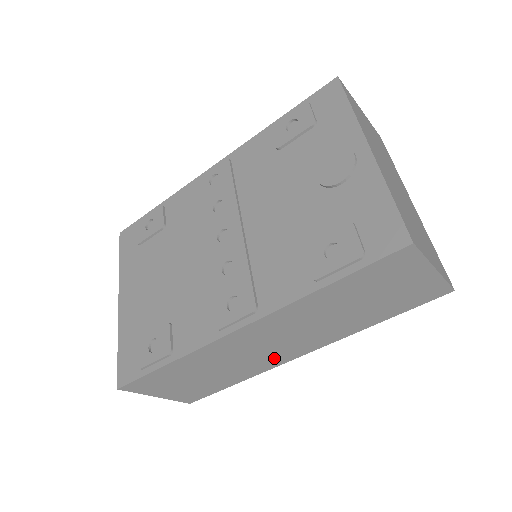
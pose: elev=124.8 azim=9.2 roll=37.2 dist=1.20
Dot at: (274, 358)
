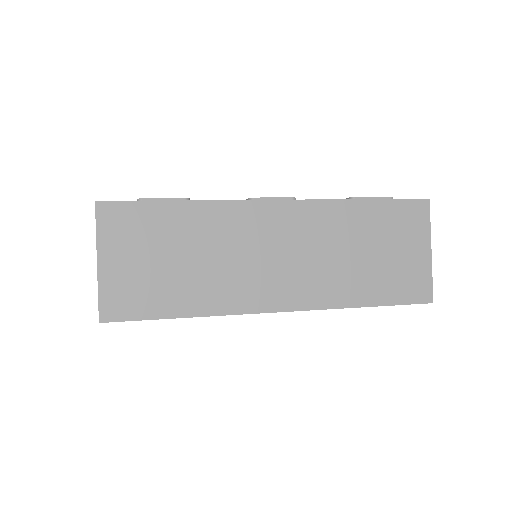
Dot at: (256, 290)
